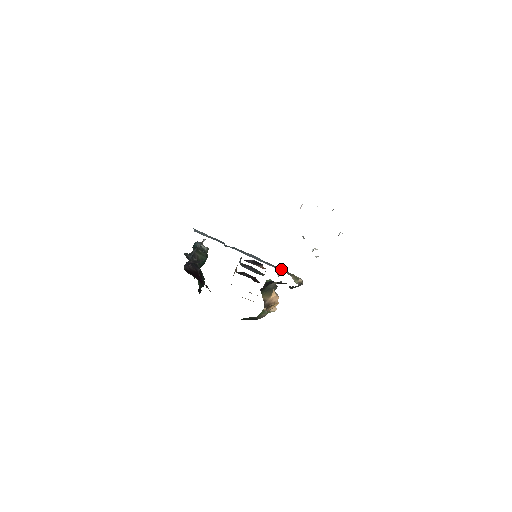
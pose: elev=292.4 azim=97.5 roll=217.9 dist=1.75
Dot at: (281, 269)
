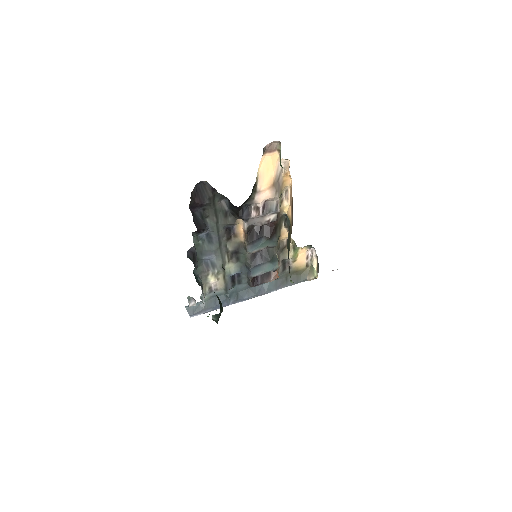
Dot at: (293, 279)
